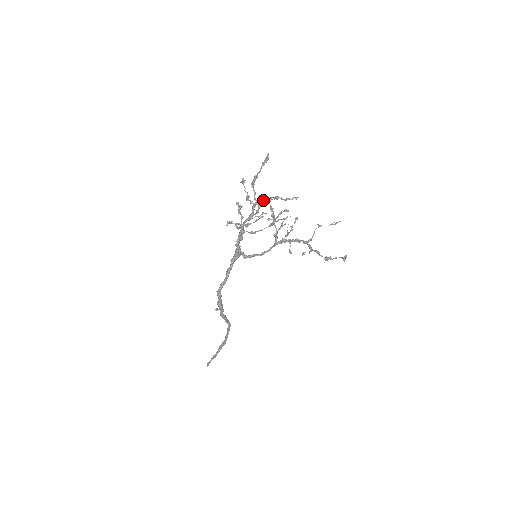
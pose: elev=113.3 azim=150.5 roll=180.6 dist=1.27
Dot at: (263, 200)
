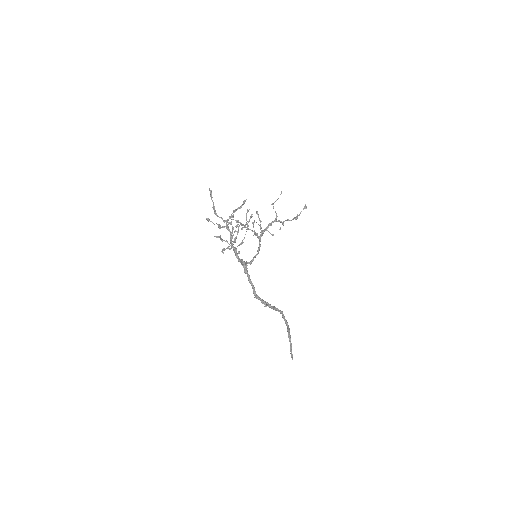
Dot at: occluded
